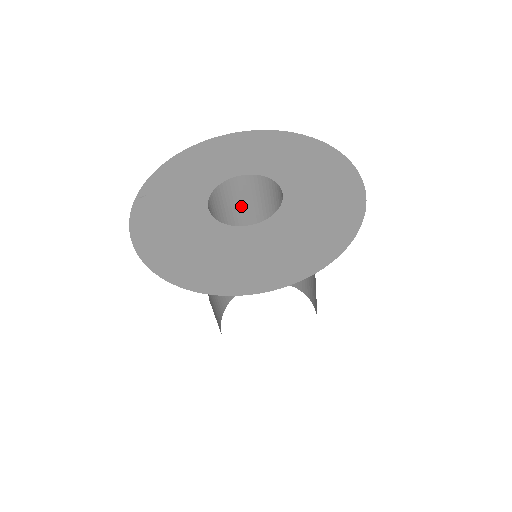
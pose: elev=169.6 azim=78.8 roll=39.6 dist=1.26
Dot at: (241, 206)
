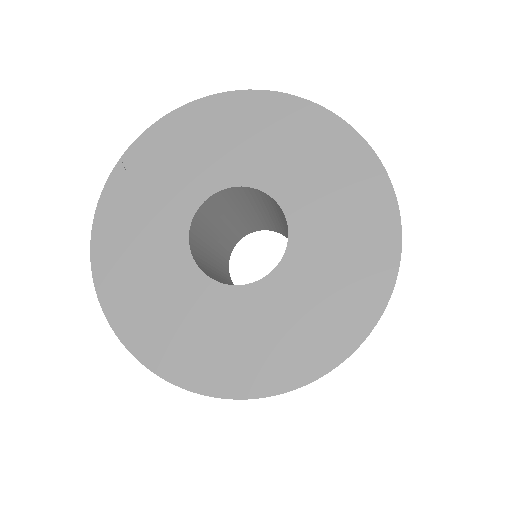
Dot at: (254, 203)
